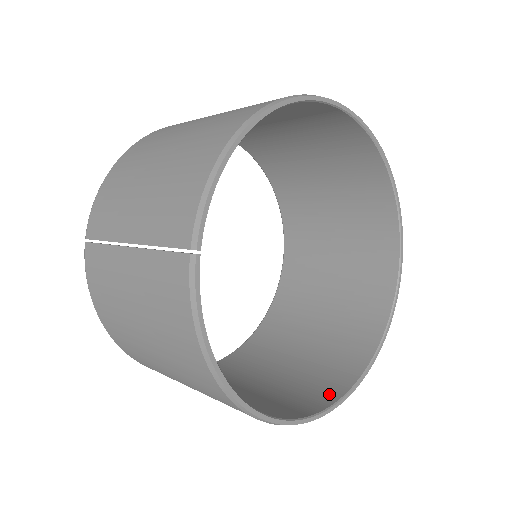
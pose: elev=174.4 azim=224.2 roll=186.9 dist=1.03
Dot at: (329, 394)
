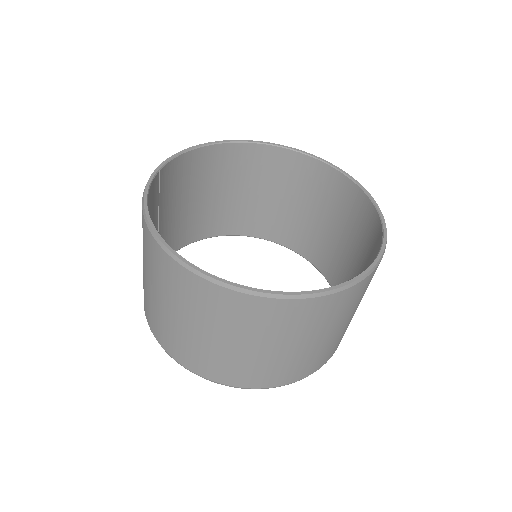
Dot at: occluded
